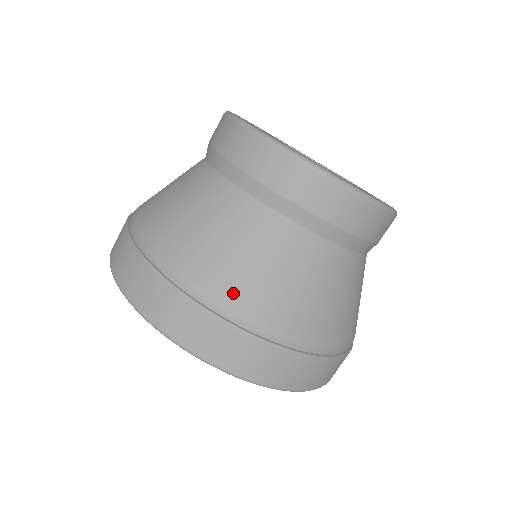
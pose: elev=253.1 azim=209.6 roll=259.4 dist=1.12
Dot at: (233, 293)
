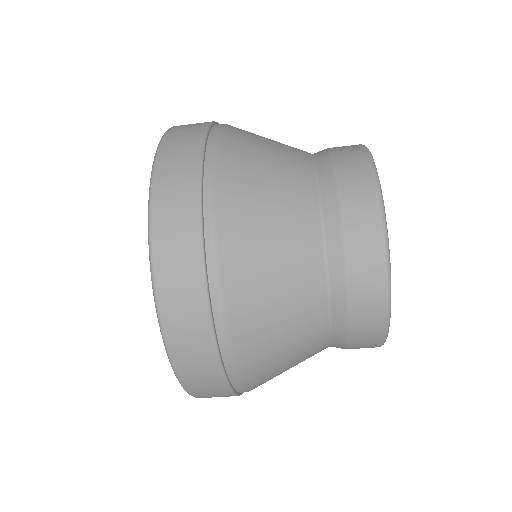
Dot at: (253, 373)
